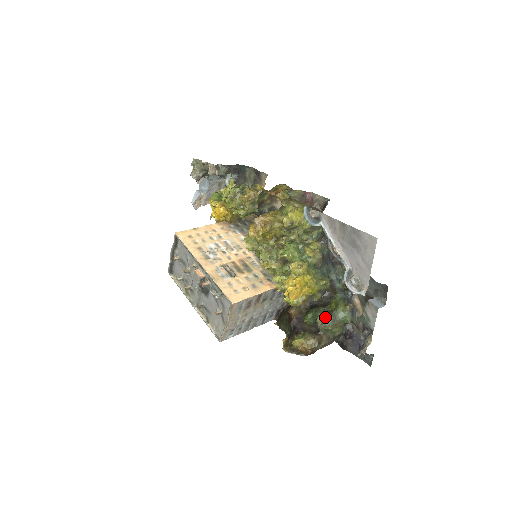
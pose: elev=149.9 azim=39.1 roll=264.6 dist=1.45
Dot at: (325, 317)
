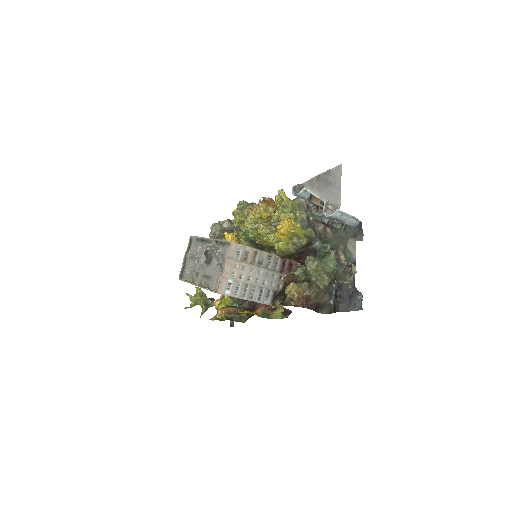
Dot at: (312, 257)
